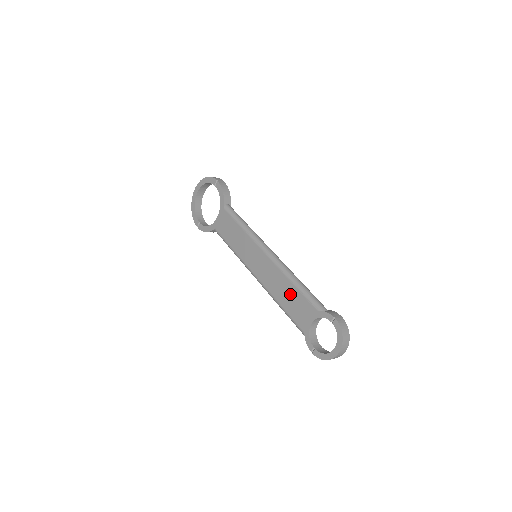
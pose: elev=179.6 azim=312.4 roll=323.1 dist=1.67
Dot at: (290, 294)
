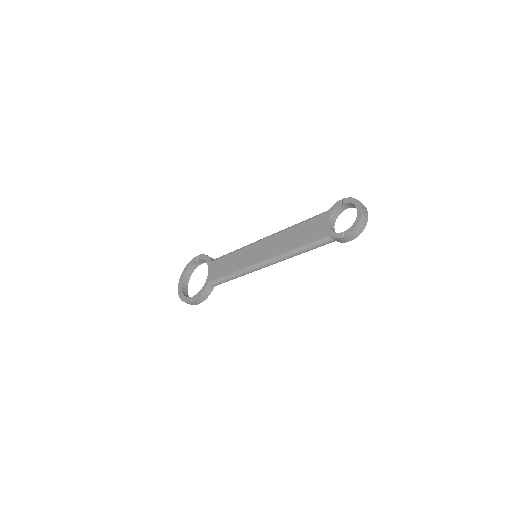
Dot at: (299, 232)
